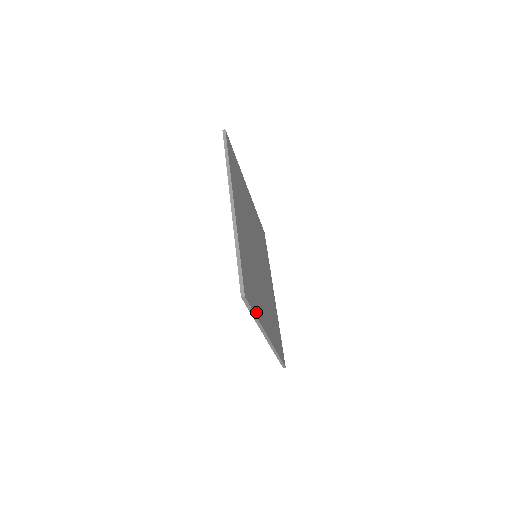
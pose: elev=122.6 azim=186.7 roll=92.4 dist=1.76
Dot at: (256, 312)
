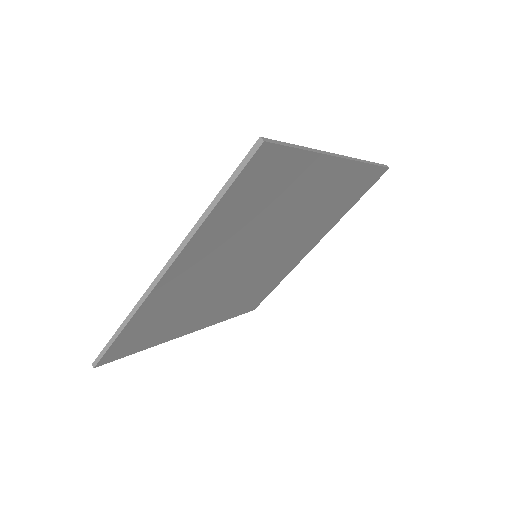
Dot at: (220, 208)
